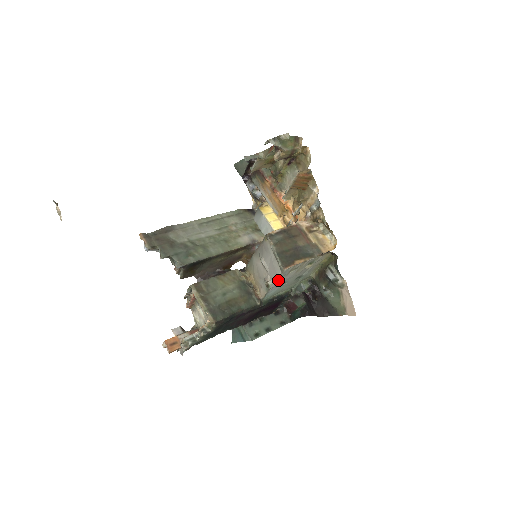
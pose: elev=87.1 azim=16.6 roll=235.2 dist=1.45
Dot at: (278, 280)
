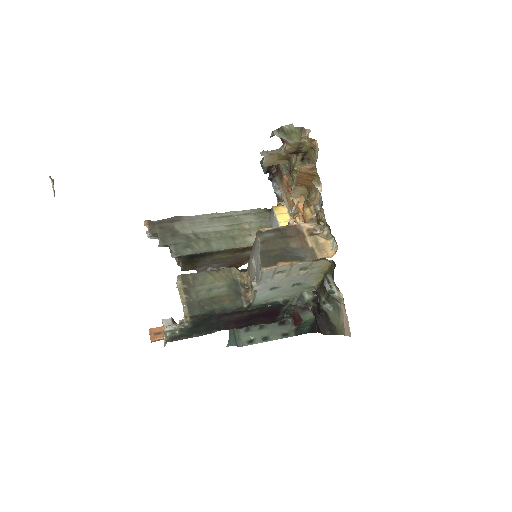
Dot at: (262, 282)
